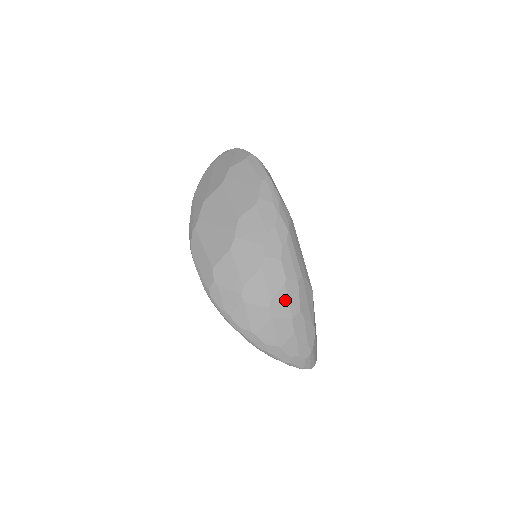
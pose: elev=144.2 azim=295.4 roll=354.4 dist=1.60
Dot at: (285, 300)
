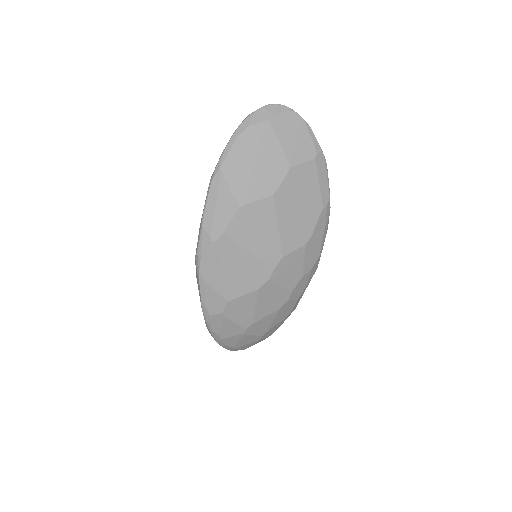
Dot at: (278, 326)
